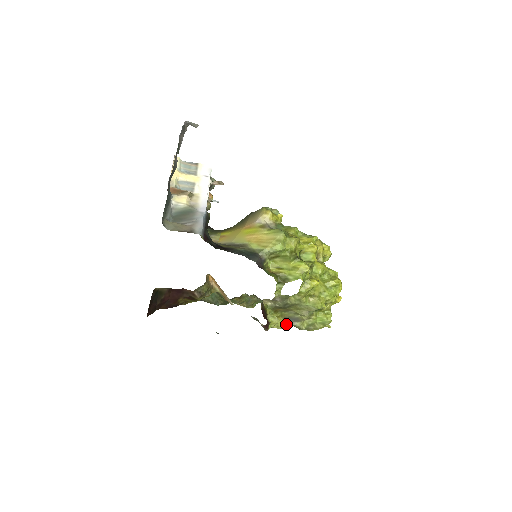
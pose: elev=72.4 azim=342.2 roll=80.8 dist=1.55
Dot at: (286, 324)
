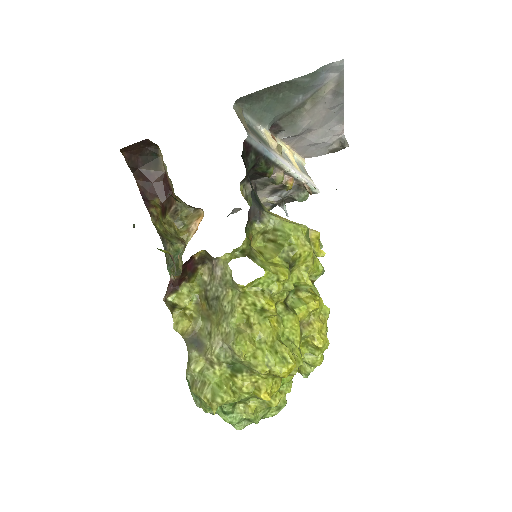
Dot at: (186, 340)
